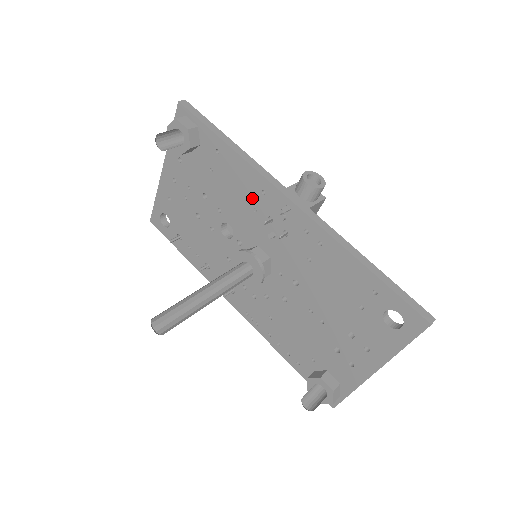
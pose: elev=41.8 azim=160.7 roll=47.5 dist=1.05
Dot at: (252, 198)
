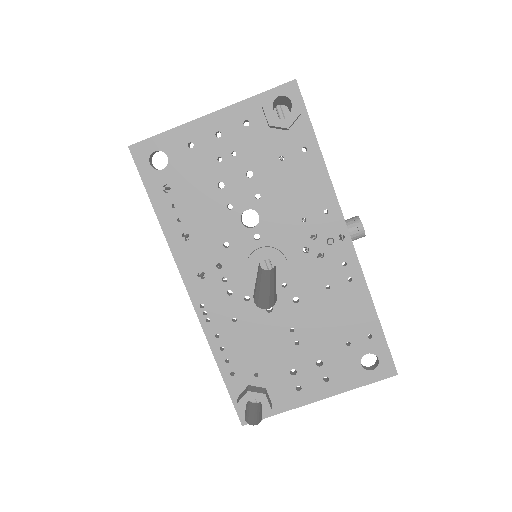
Dot at: (309, 209)
